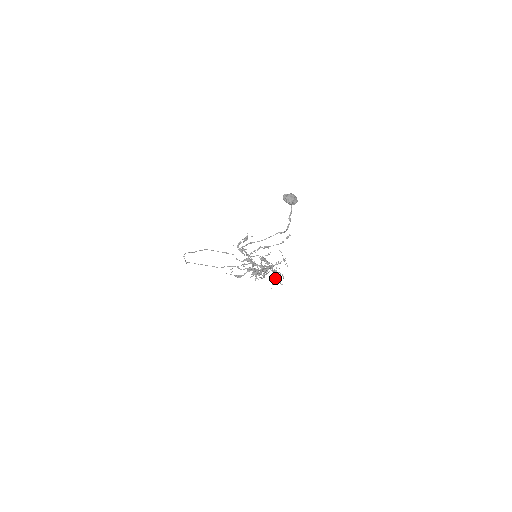
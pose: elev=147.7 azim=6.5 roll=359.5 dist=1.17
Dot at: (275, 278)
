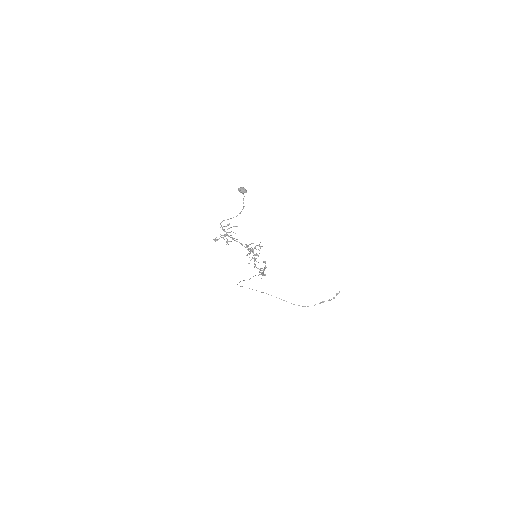
Dot at: occluded
